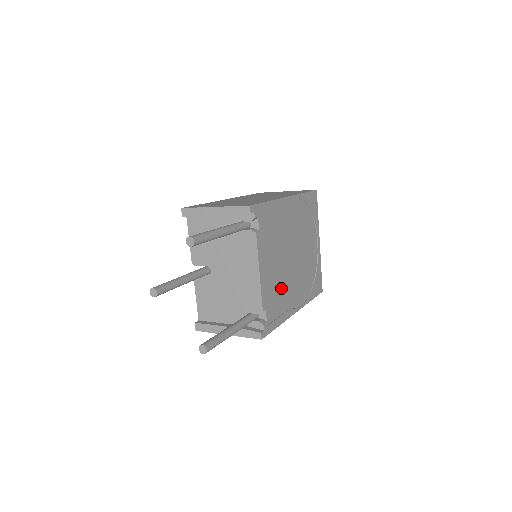
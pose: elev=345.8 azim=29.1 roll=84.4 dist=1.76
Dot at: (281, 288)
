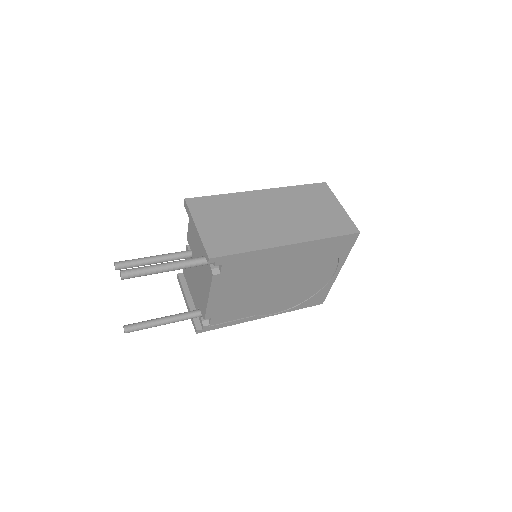
Dot at: (244, 305)
